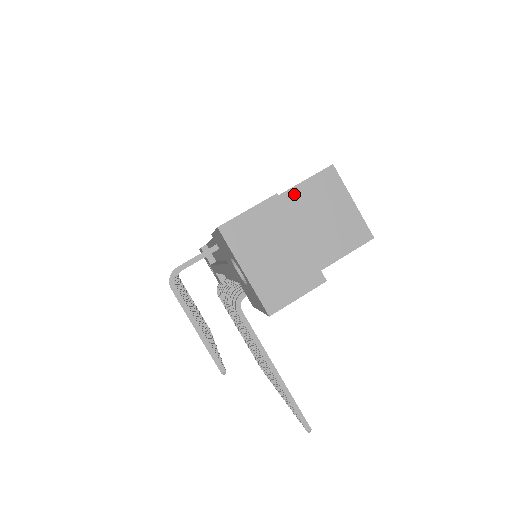
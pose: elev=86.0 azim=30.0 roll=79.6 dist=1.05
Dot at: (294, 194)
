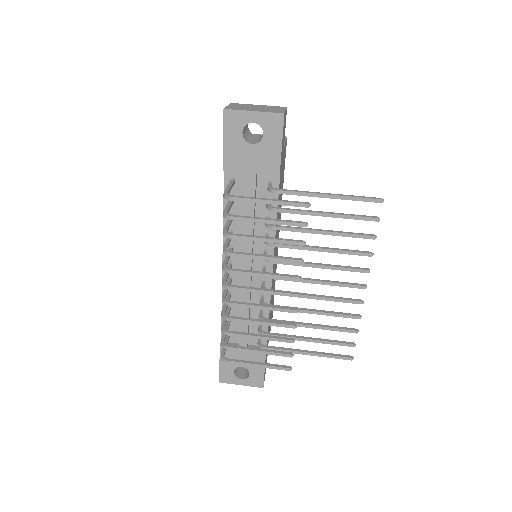
Dot at: occluded
